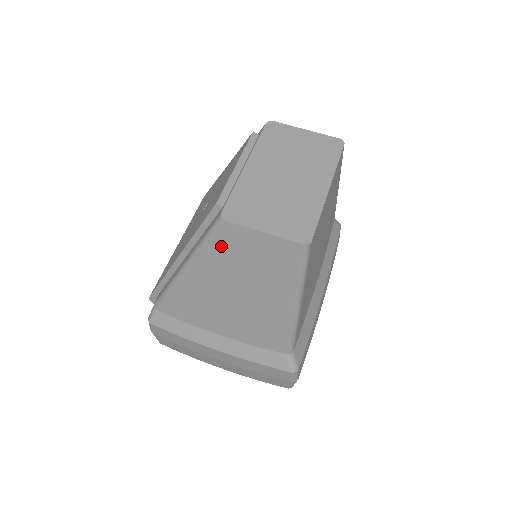
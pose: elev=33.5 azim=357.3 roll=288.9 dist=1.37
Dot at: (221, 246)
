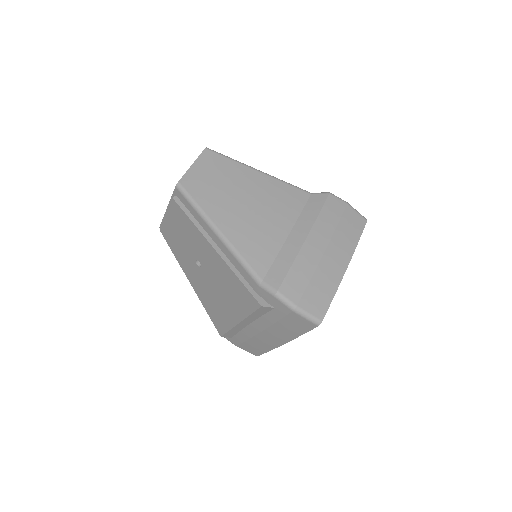
Dot at: (198, 193)
